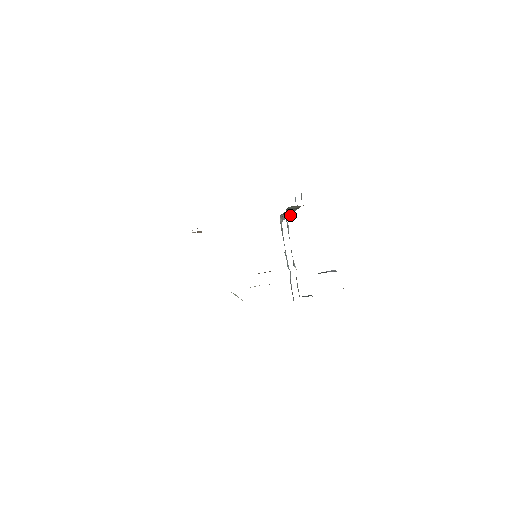
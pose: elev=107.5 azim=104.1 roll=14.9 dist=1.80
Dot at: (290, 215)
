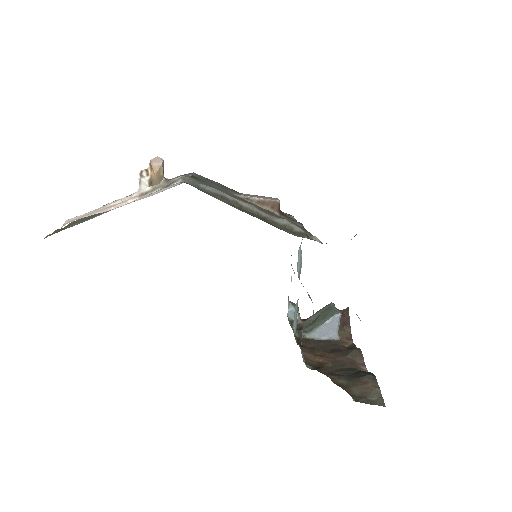
Dot at: occluded
